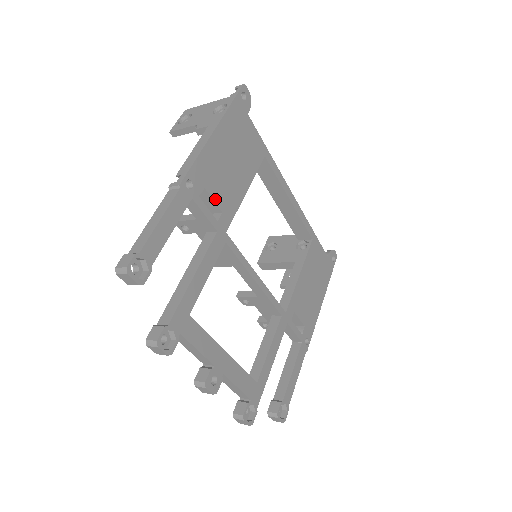
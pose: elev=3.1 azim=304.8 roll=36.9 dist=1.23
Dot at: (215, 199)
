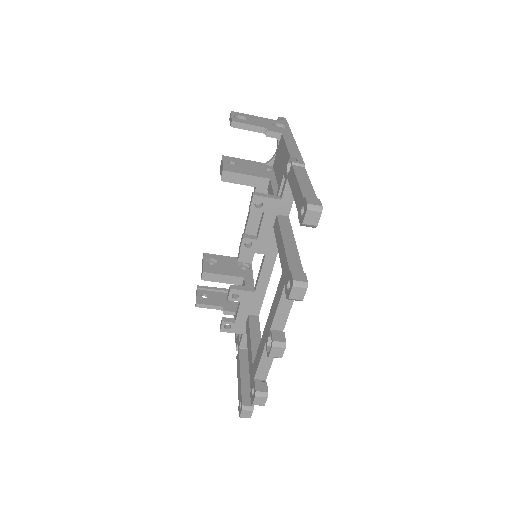
Dot at: occluded
